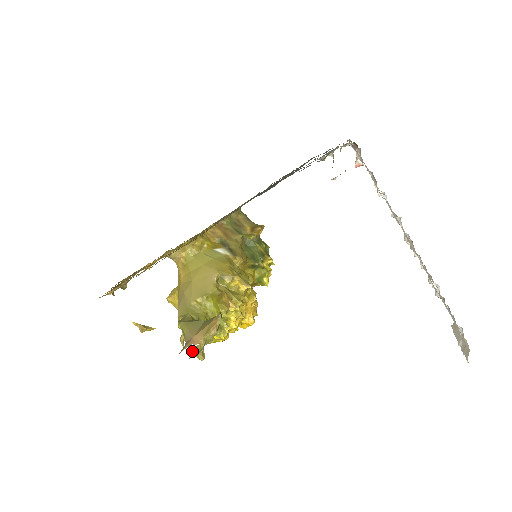
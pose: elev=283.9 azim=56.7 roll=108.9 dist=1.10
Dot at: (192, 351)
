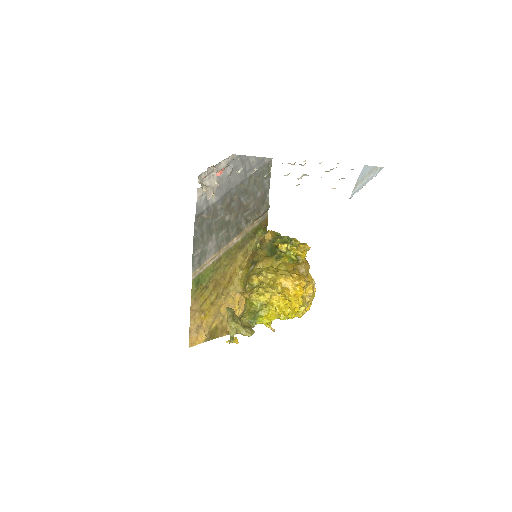
Dot at: occluded
